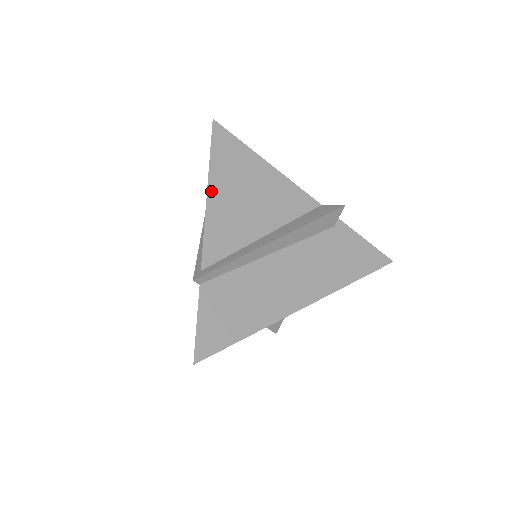
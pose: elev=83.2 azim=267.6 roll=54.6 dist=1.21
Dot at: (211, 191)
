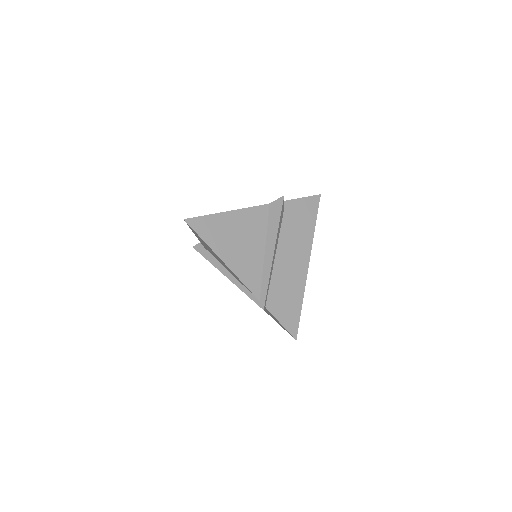
Dot at: (224, 259)
